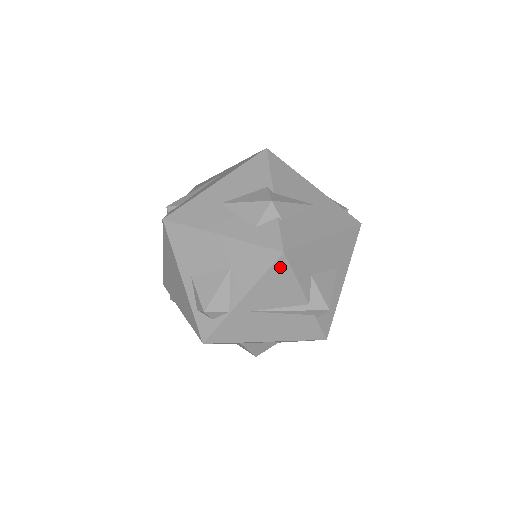
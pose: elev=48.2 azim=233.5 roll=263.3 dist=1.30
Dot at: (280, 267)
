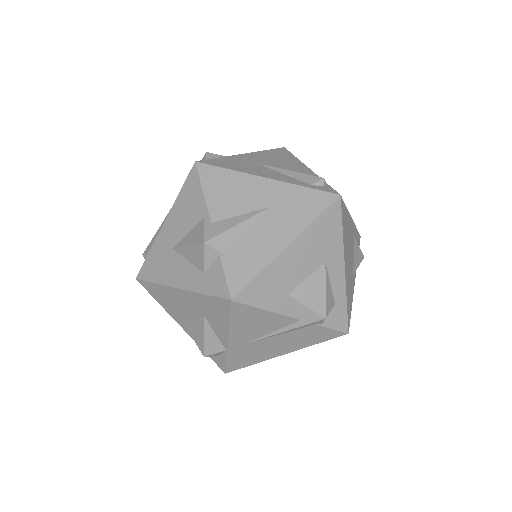
Dot at: (240, 310)
